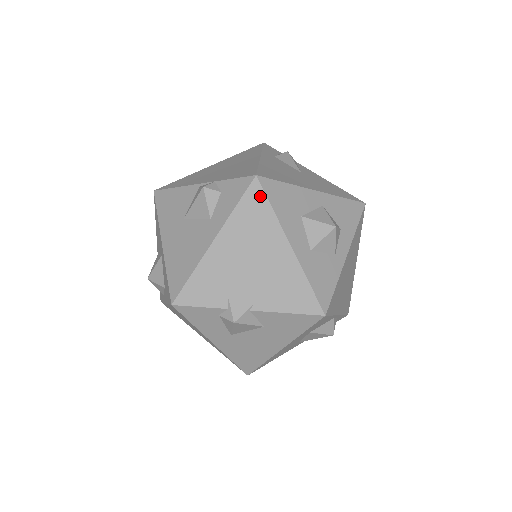
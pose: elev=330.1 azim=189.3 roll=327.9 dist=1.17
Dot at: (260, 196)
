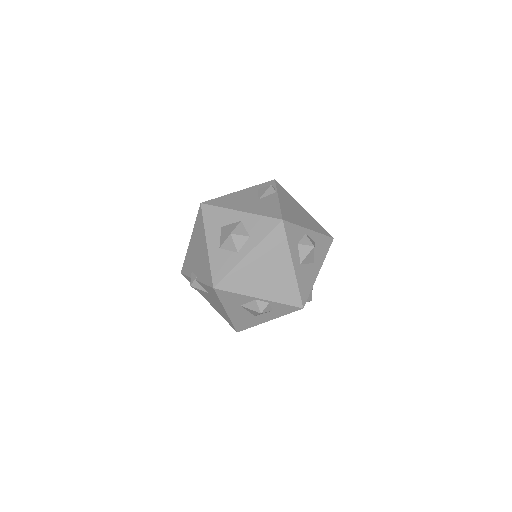
Dot at: (201, 215)
